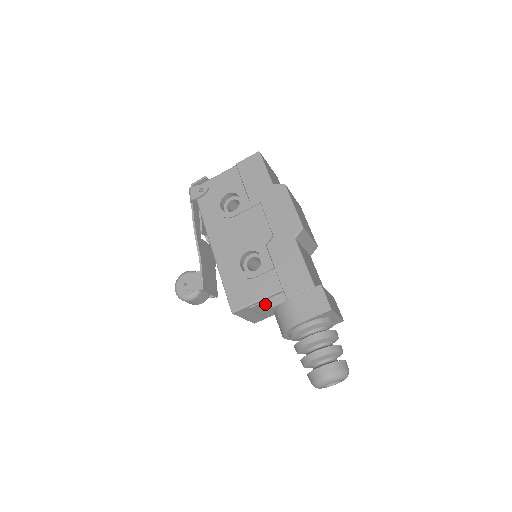
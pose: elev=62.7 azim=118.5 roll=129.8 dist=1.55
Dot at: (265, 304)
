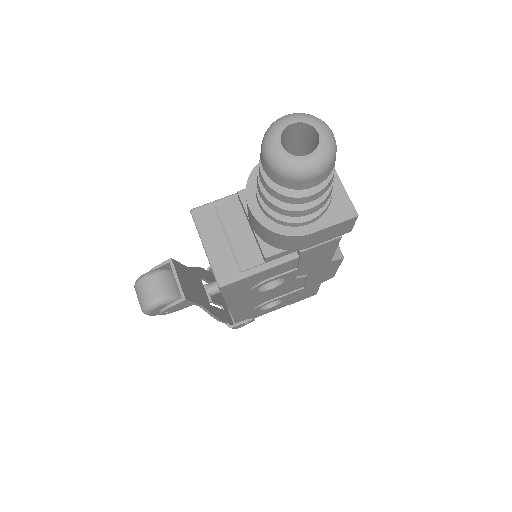
Dot at: (238, 195)
